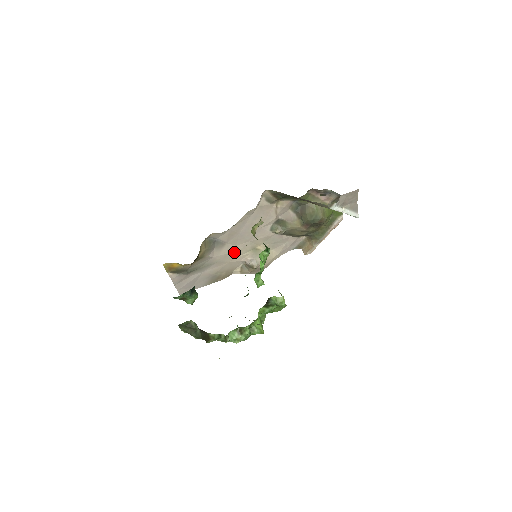
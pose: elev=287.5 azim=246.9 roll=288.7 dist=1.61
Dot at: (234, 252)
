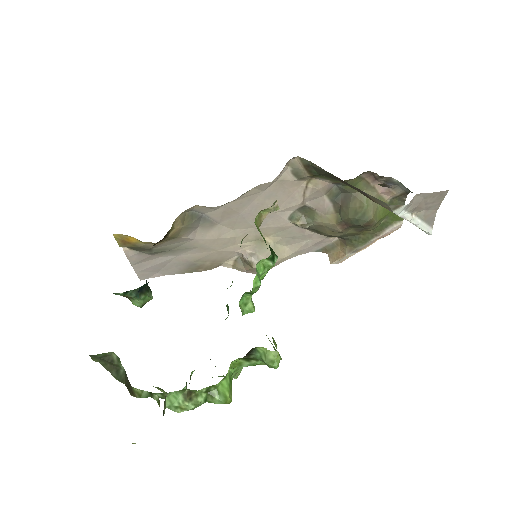
Dot at: (228, 238)
